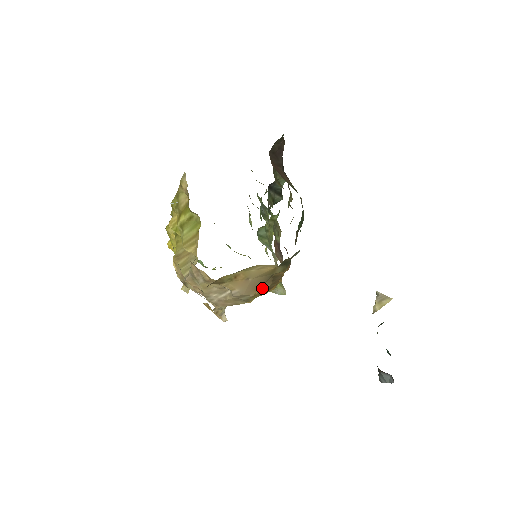
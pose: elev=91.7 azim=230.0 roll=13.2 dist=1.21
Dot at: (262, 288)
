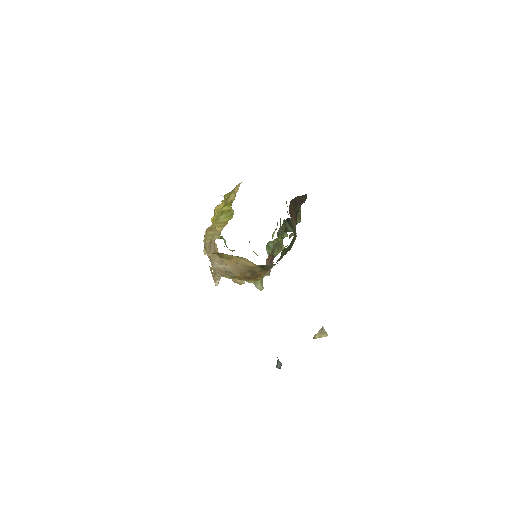
Dot at: (244, 274)
